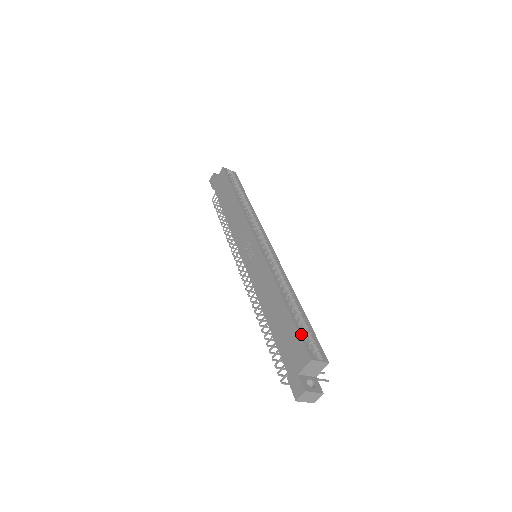
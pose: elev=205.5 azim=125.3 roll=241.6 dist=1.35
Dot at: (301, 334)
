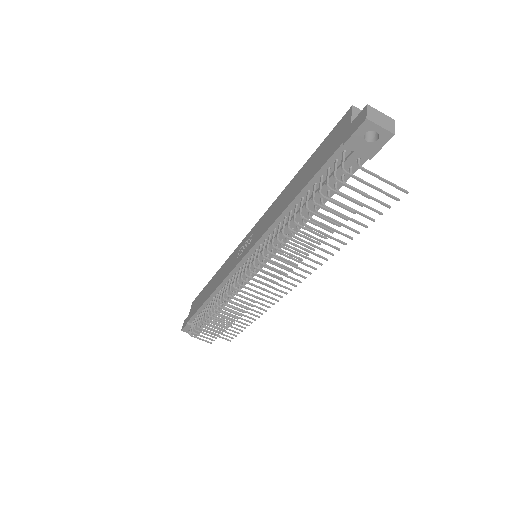
Dot at: occluded
